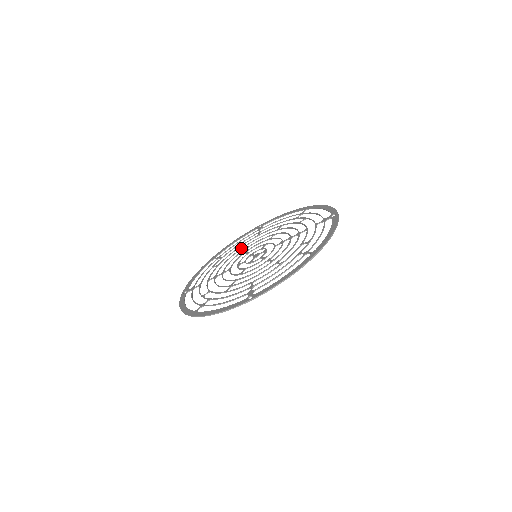
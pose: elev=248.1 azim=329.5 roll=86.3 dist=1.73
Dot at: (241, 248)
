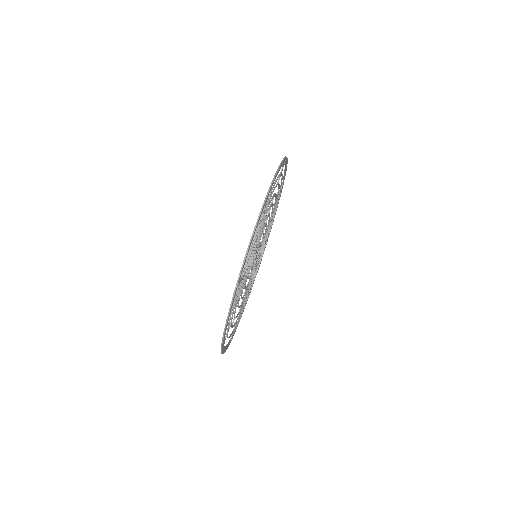
Dot at: occluded
